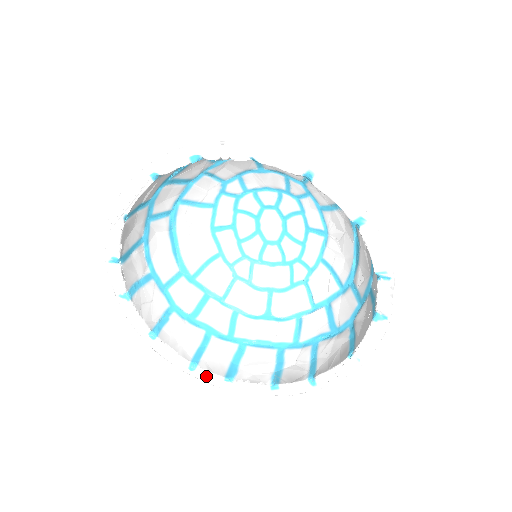
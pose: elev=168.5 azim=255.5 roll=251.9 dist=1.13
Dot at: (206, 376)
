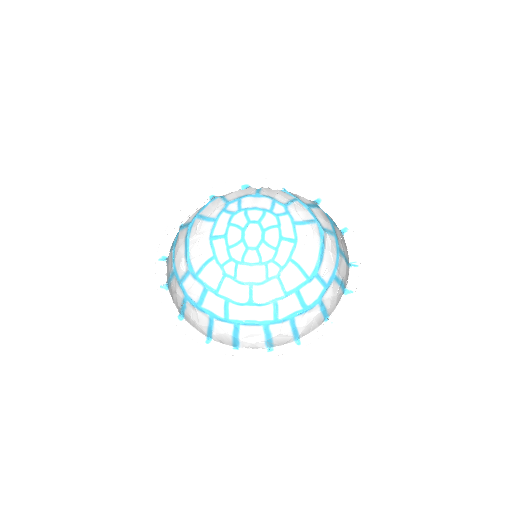
Dot at: (219, 347)
